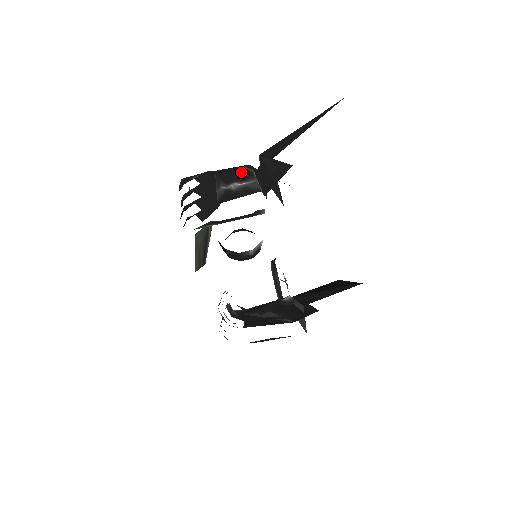
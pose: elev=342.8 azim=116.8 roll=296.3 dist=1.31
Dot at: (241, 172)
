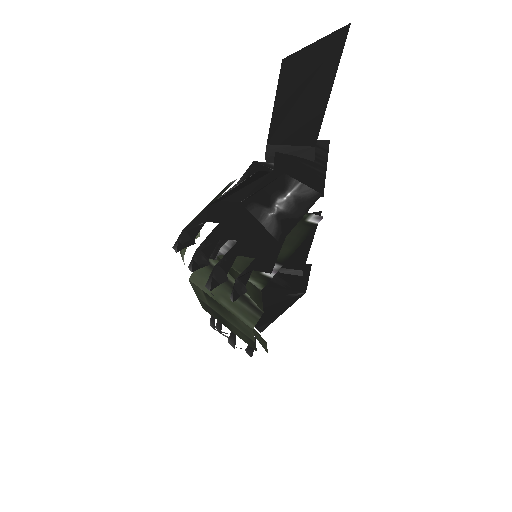
Dot at: (259, 178)
